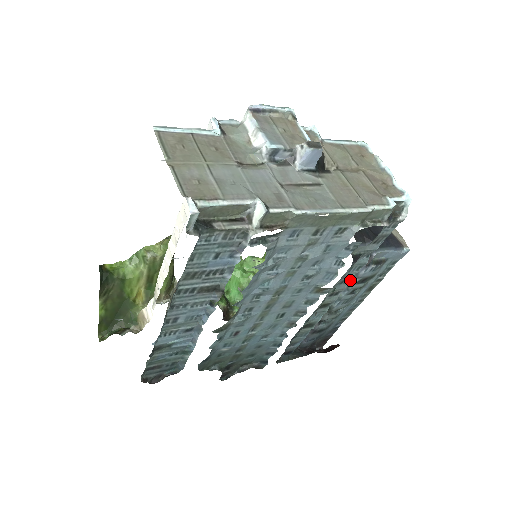
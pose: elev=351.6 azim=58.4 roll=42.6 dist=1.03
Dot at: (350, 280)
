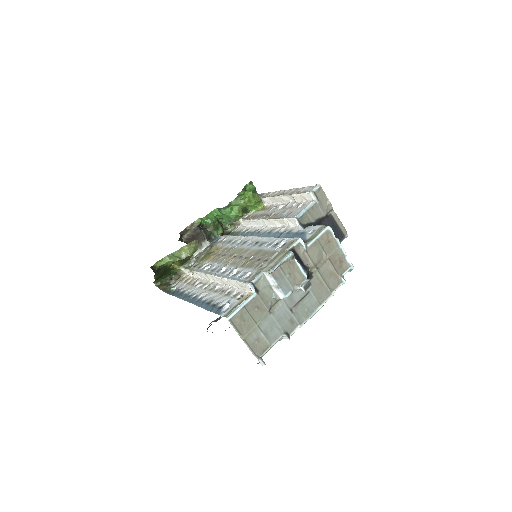
Dot at: occluded
